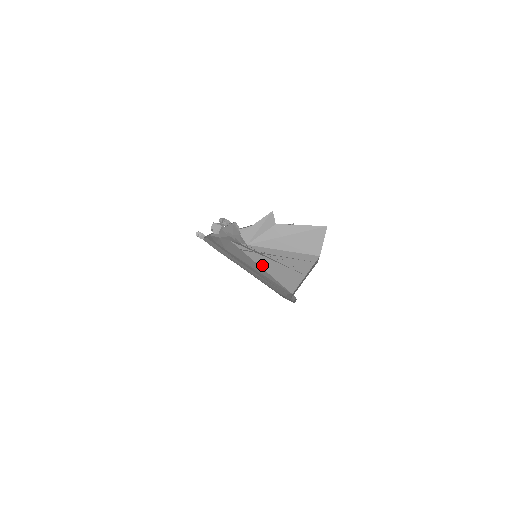
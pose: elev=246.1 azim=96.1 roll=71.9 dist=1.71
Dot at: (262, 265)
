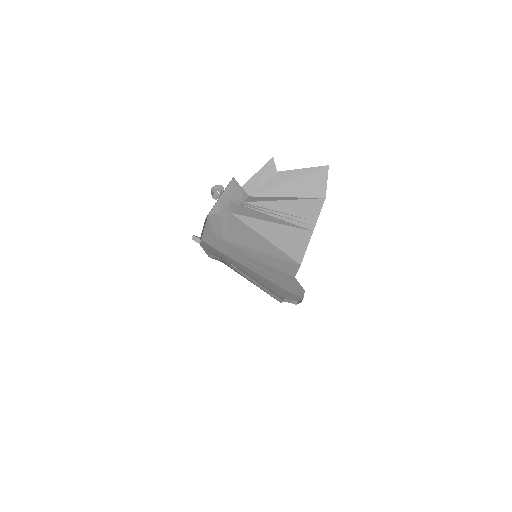
Dot at: (265, 235)
